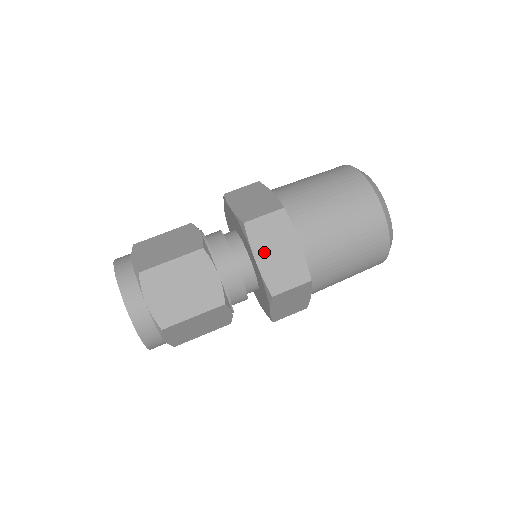
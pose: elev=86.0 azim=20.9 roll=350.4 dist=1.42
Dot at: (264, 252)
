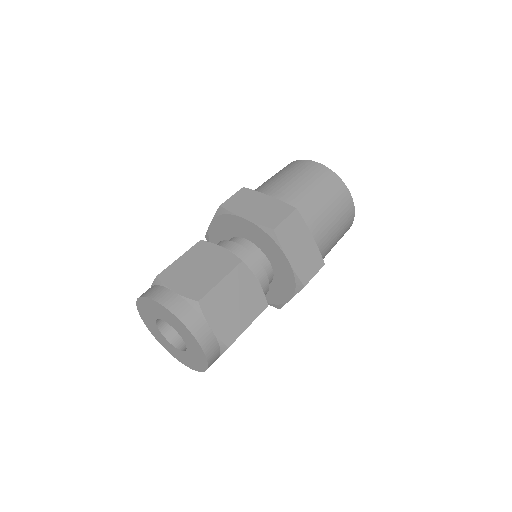
Dot at: (247, 211)
